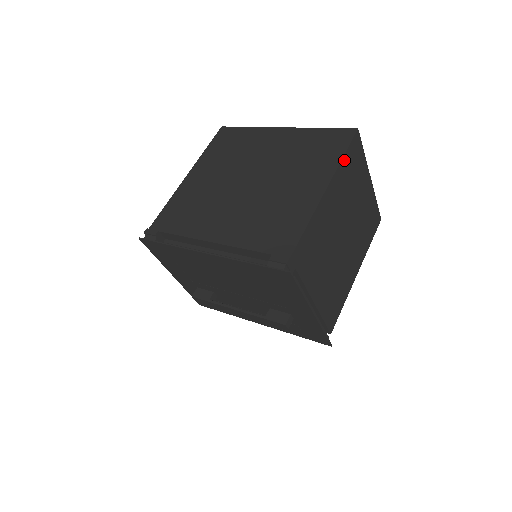
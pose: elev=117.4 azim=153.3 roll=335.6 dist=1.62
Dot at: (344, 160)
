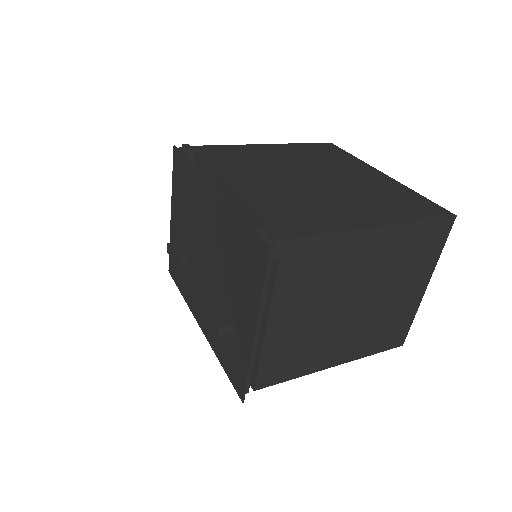
Dot at: (419, 225)
